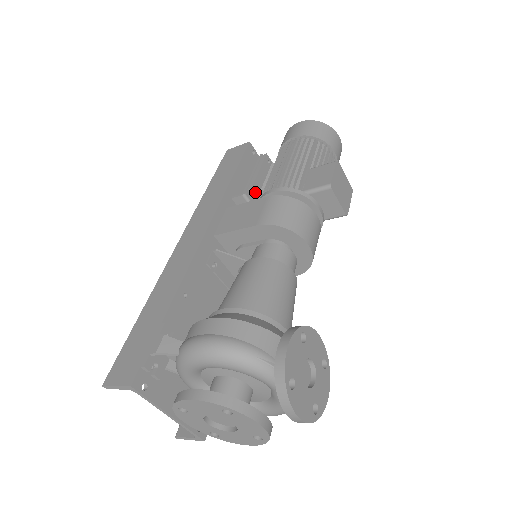
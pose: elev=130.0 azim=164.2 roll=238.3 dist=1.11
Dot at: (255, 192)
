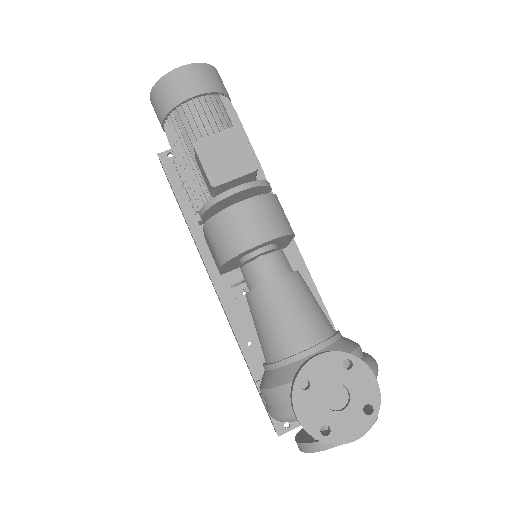
Dot at: occluded
